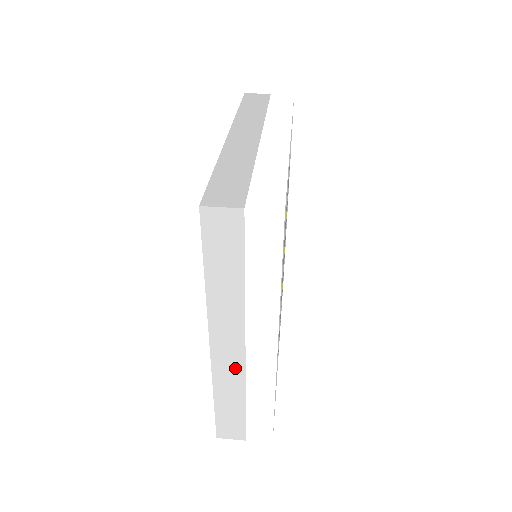
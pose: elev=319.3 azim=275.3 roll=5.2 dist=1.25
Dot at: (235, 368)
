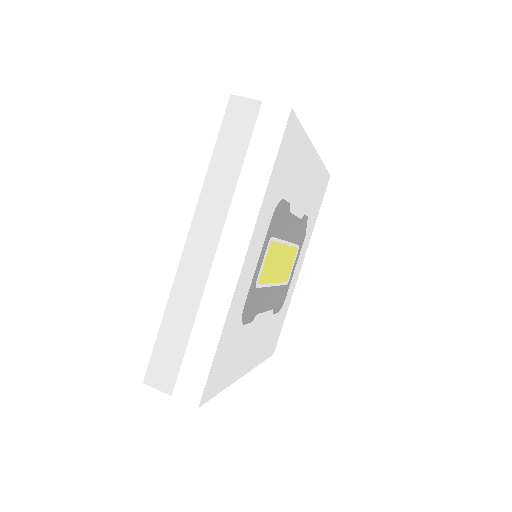
Dot at: occluded
